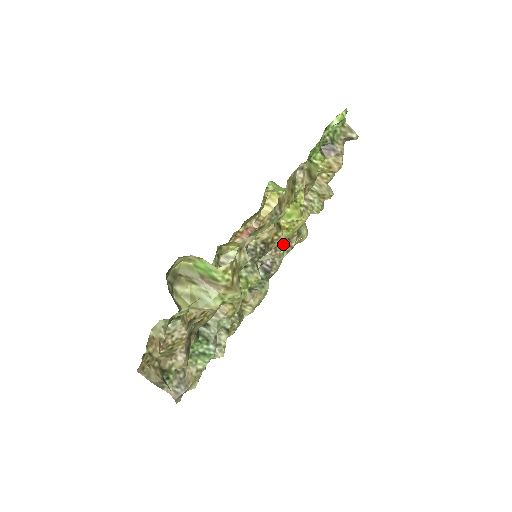
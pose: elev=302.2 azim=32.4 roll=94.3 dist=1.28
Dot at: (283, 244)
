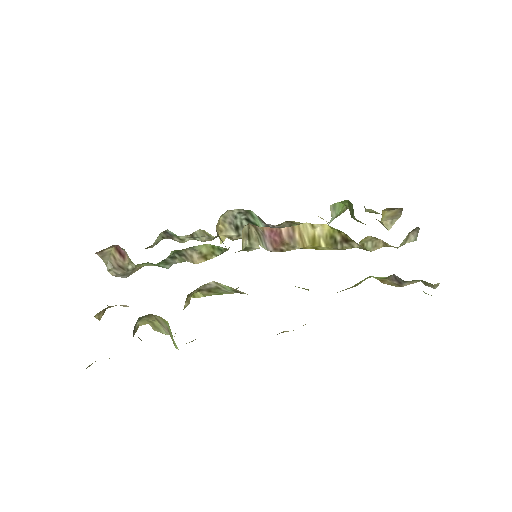
Dot at: occluded
